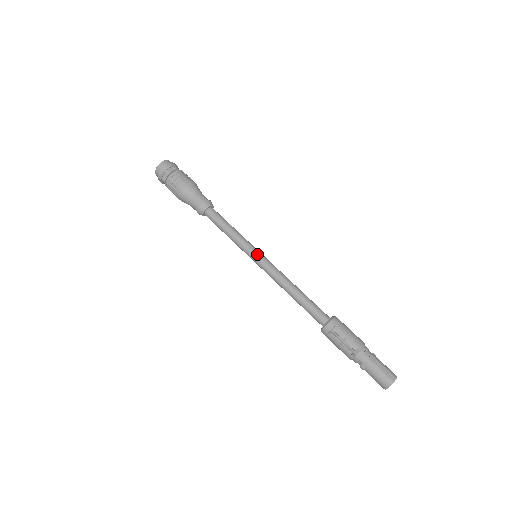
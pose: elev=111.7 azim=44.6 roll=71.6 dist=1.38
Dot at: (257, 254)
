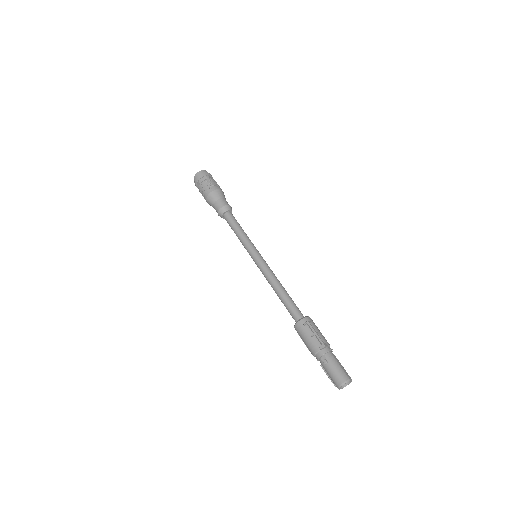
Dot at: (259, 253)
